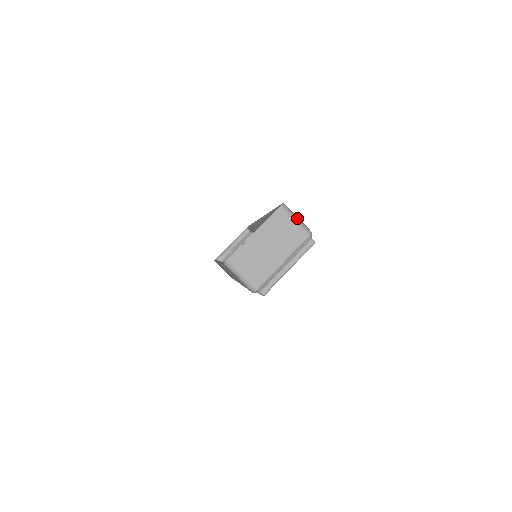
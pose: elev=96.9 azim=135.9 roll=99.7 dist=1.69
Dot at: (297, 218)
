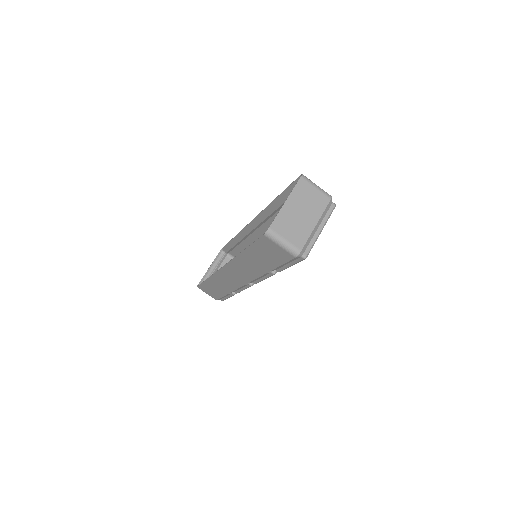
Dot at: occluded
